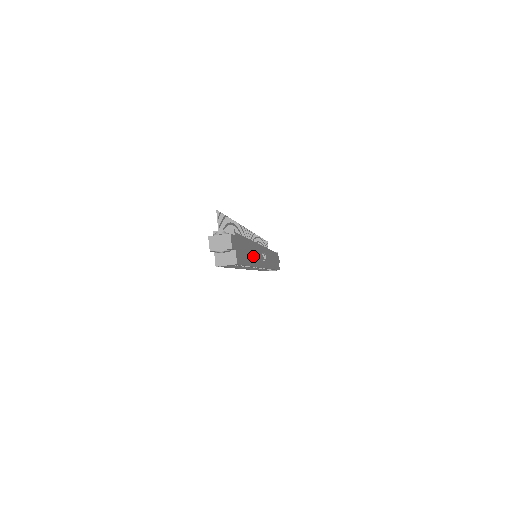
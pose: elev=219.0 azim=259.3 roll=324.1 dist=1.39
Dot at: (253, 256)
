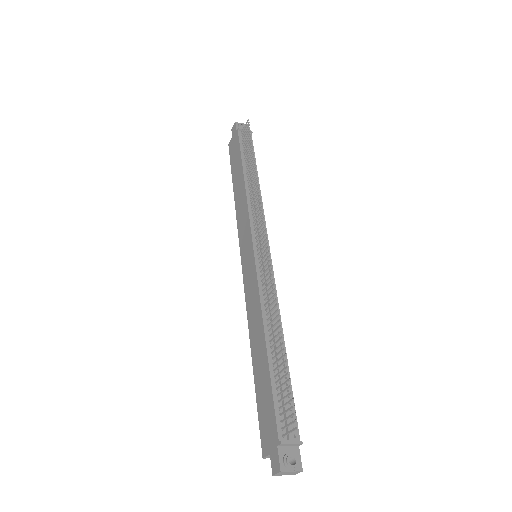
Dot at: occluded
